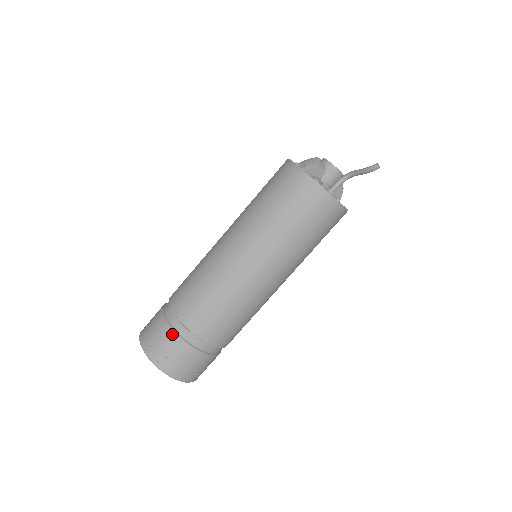
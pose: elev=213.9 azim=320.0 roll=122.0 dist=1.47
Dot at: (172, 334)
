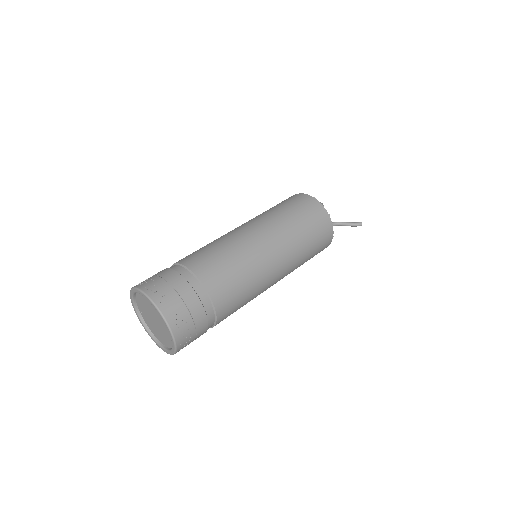
Dot at: (192, 294)
